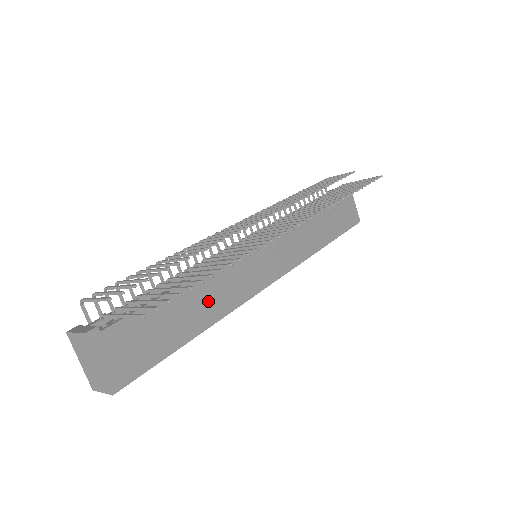
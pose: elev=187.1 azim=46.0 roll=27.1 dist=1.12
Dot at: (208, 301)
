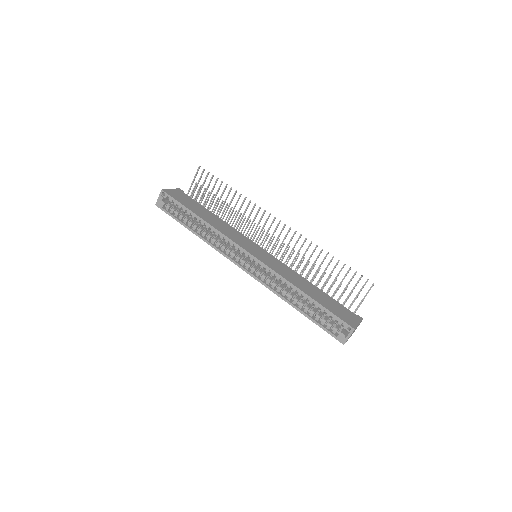
Dot at: (217, 223)
